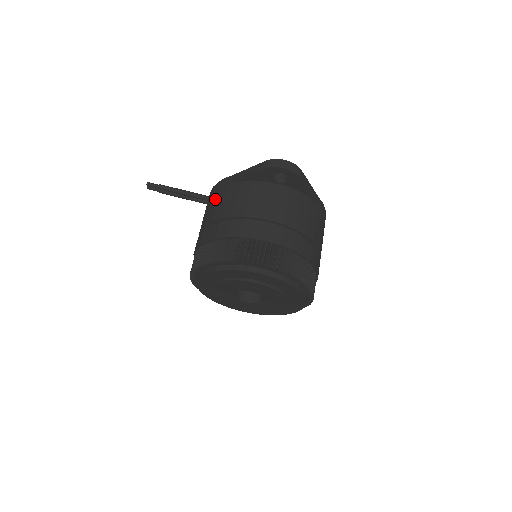
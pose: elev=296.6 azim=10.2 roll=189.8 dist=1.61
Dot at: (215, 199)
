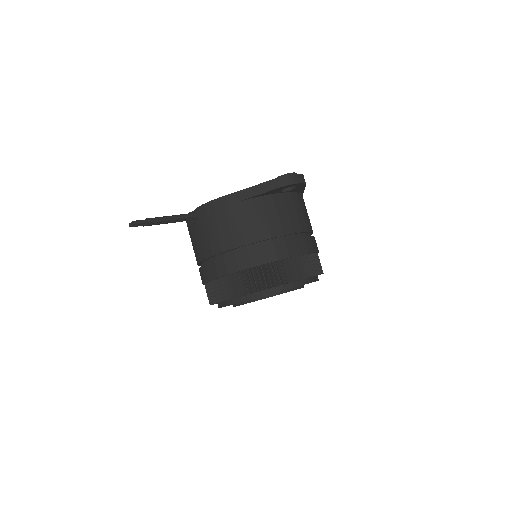
Dot at: (222, 222)
